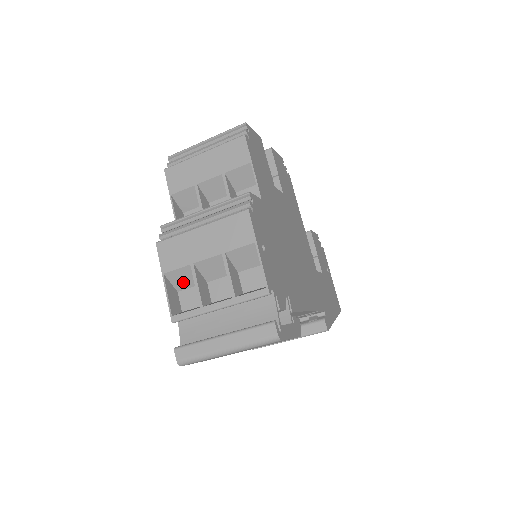
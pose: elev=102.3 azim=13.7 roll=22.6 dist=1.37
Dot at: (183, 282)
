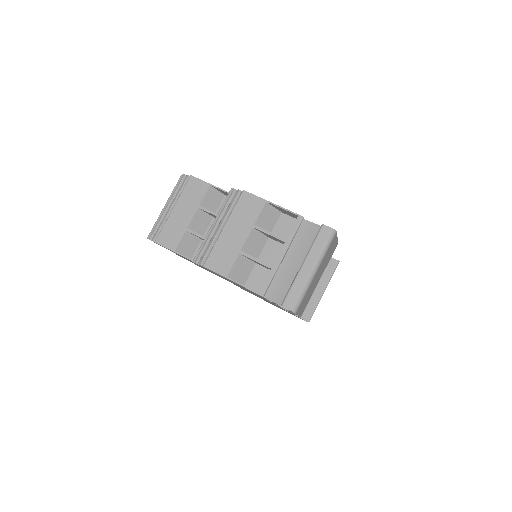
Dot at: (243, 274)
